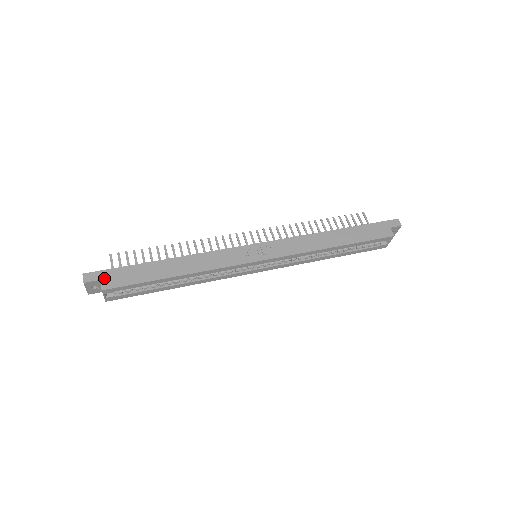
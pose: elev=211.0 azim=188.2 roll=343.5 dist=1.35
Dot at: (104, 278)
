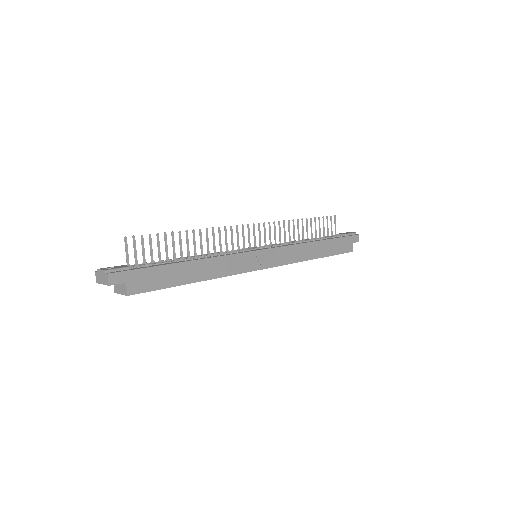
Dot at: (130, 281)
